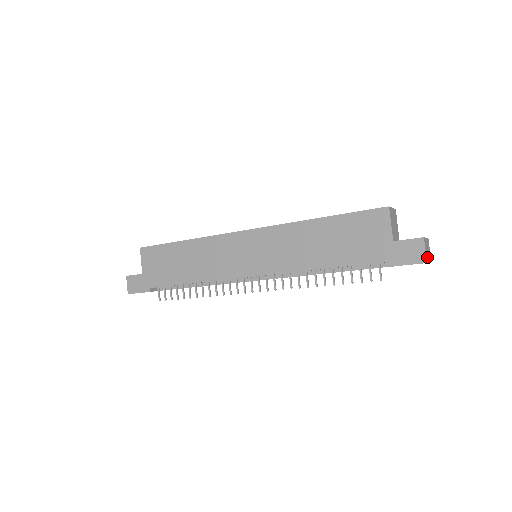
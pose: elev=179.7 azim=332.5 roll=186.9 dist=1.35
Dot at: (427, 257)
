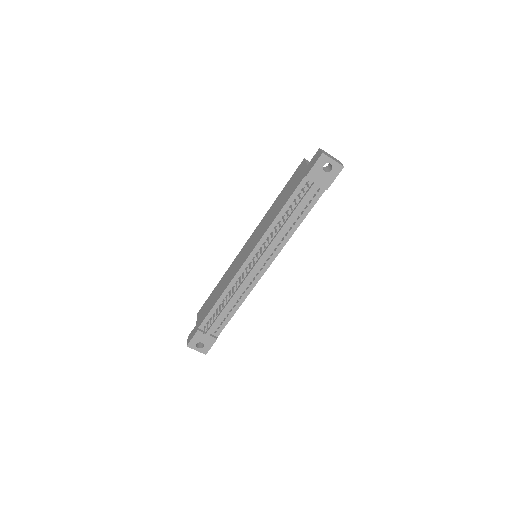
Dot at: (326, 155)
